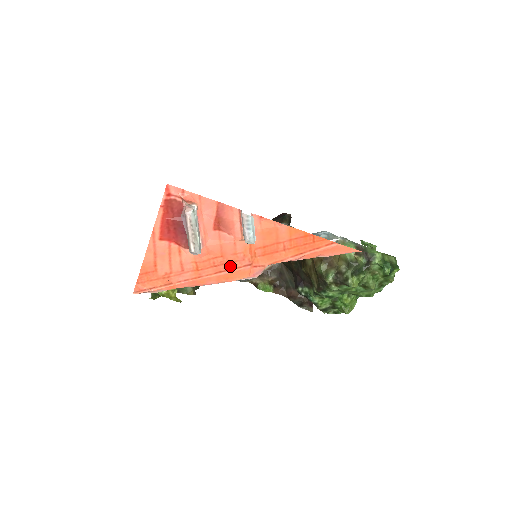
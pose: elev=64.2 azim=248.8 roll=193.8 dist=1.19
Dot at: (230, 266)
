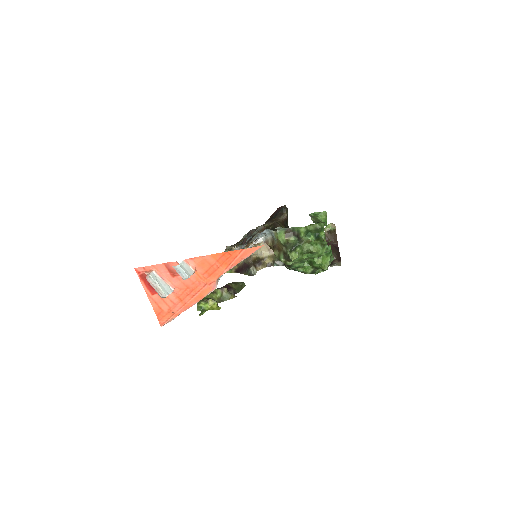
Dot at: (196, 290)
